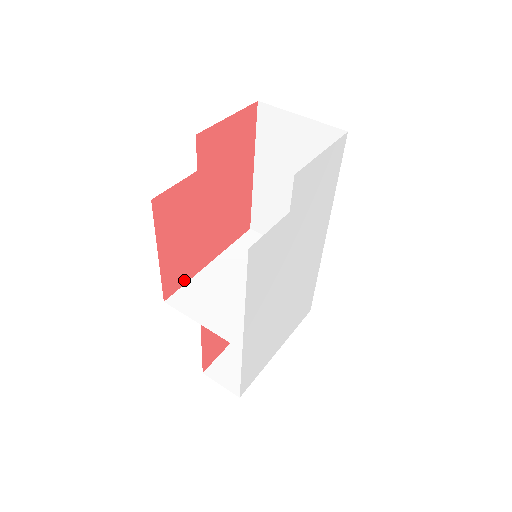
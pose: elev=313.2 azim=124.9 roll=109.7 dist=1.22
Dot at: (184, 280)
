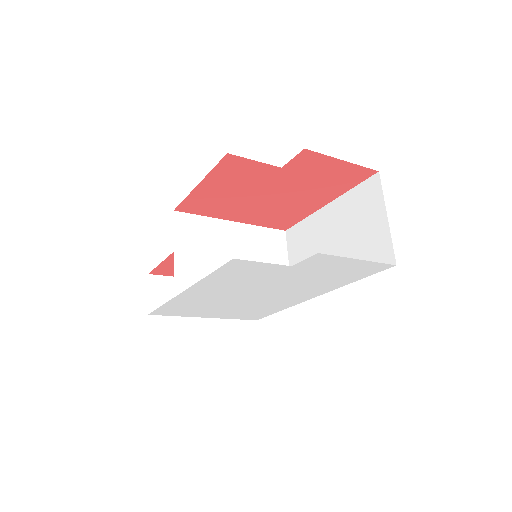
Dot at: (202, 213)
